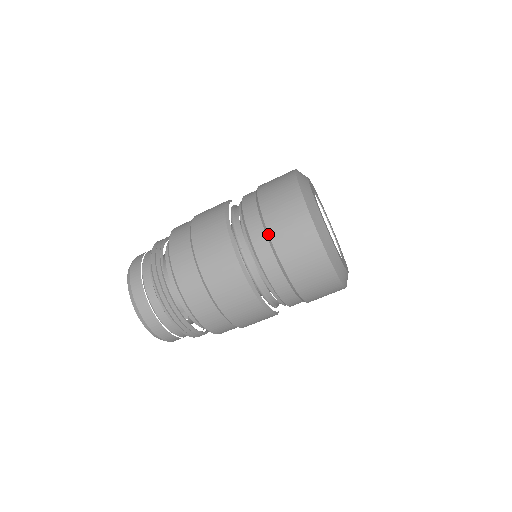
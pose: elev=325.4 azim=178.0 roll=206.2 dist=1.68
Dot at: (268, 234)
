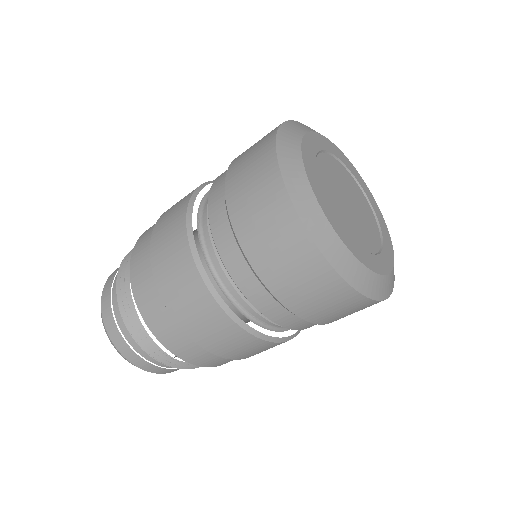
Dot at: occluded
